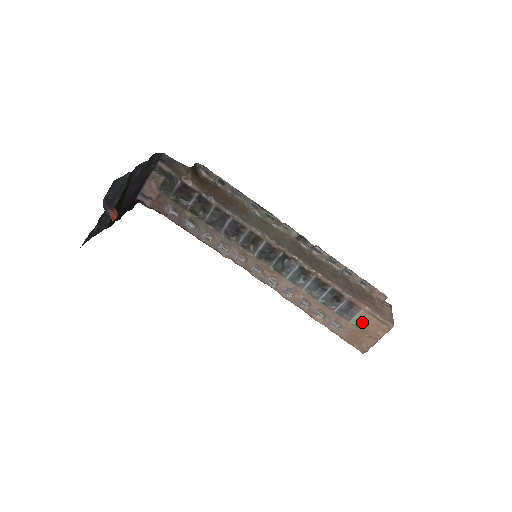
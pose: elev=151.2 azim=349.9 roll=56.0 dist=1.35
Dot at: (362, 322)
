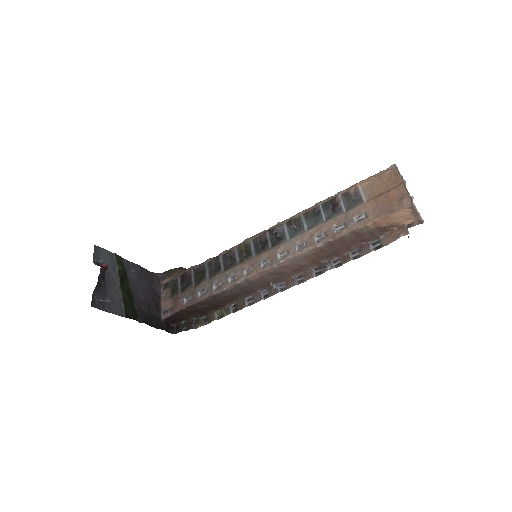
Dot at: (373, 192)
